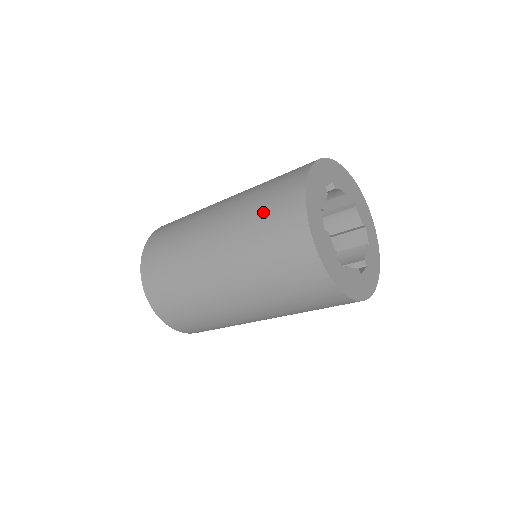
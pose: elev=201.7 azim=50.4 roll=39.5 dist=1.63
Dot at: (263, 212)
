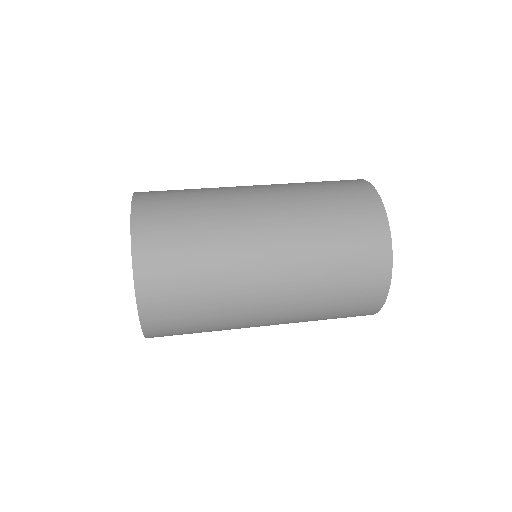
Dot at: occluded
